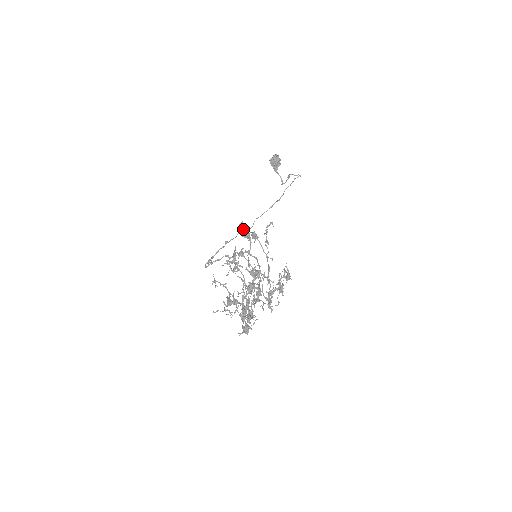
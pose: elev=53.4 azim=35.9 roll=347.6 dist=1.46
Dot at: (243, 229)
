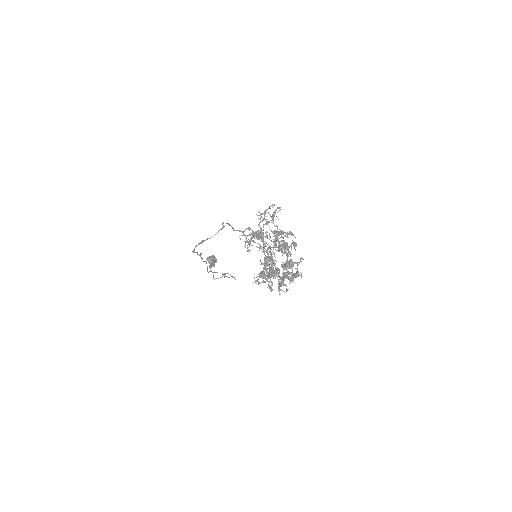
Dot at: occluded
